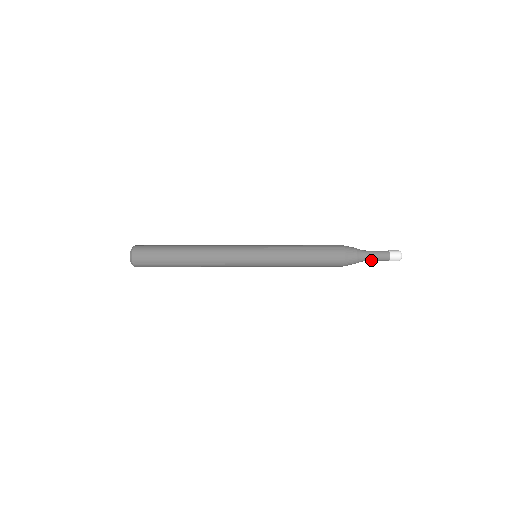
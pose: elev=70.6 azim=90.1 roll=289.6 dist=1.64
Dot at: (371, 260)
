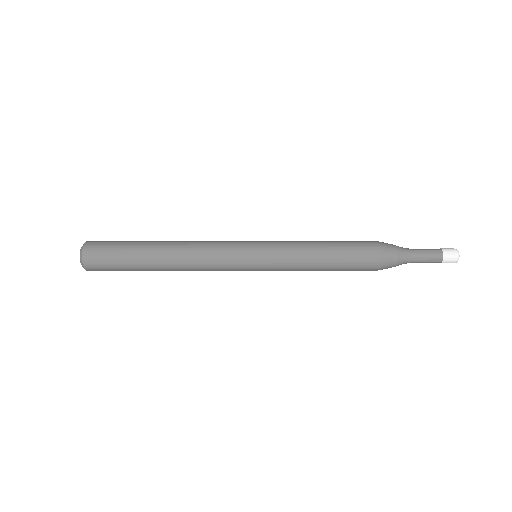
Dot at: occluded
